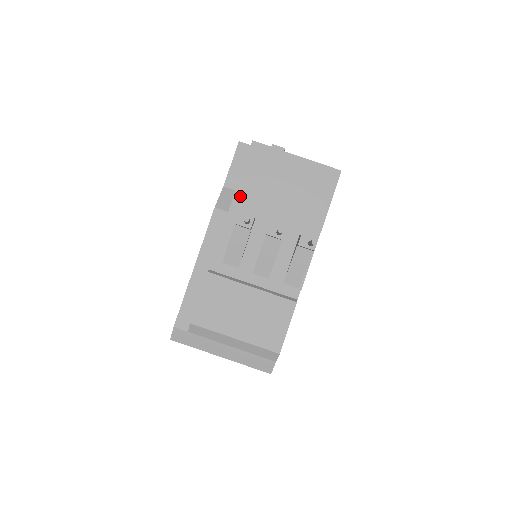
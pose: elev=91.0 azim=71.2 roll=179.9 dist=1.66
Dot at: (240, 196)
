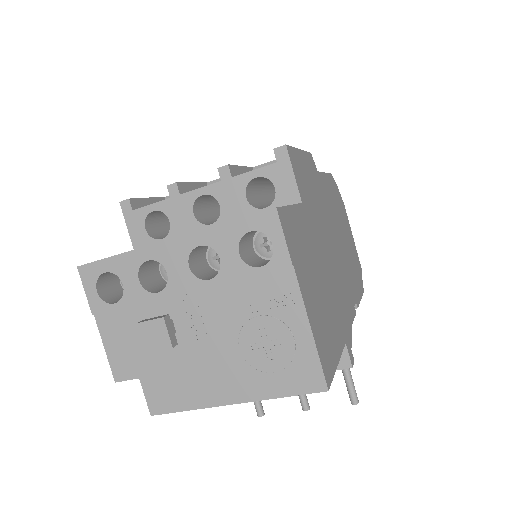
Dot at: occluded
